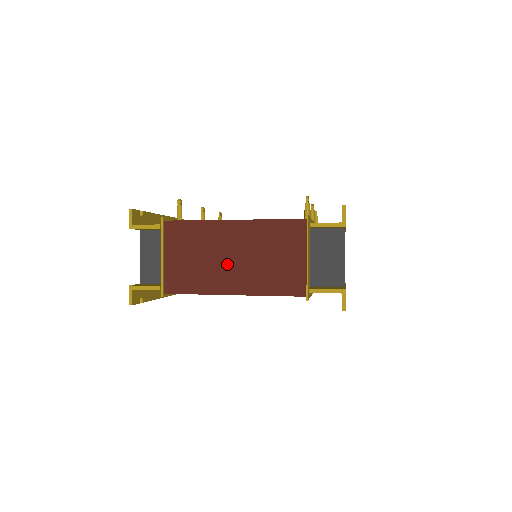
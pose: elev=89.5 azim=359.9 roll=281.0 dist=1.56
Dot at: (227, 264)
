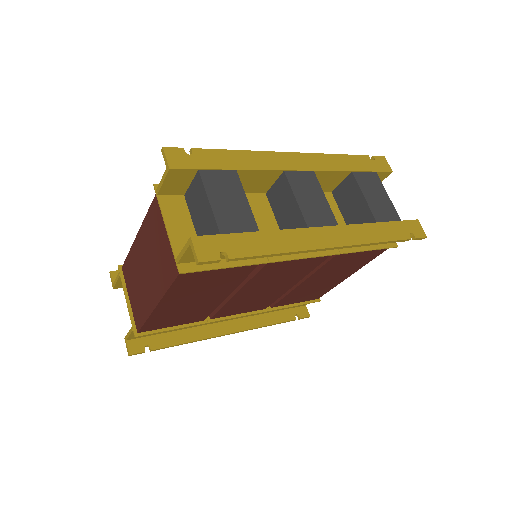
Dot at: (147, 278)
